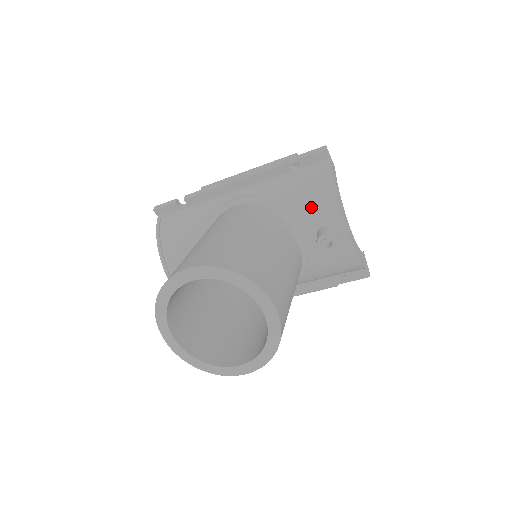
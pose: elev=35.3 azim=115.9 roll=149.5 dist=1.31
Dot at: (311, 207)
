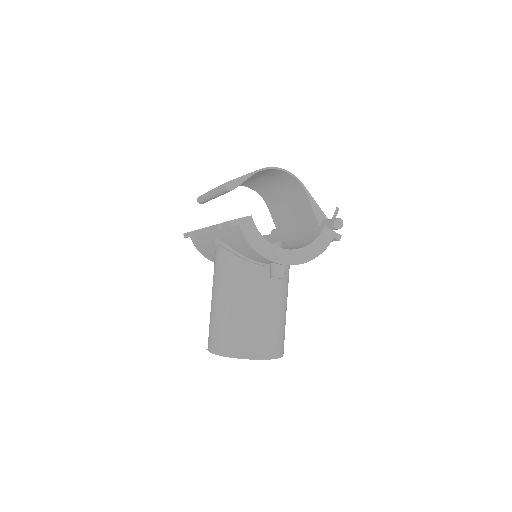
Dot at: (254, 256)
